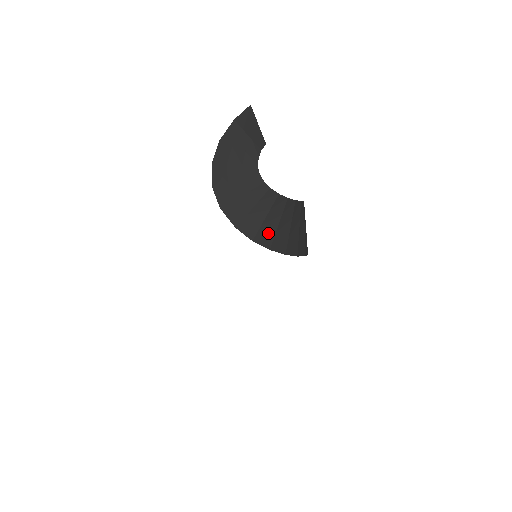
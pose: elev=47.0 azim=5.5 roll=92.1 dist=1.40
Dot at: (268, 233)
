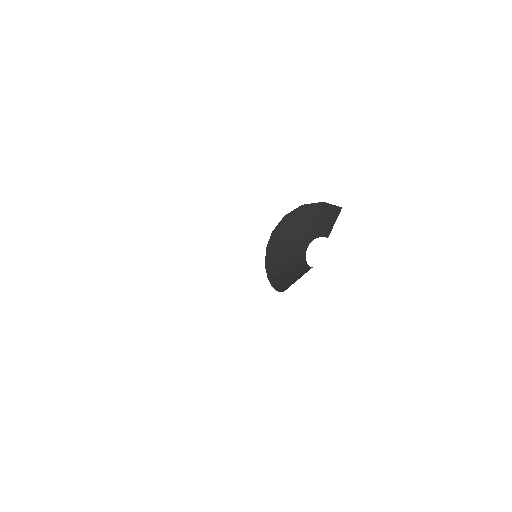
Dot at: (280, 278)
